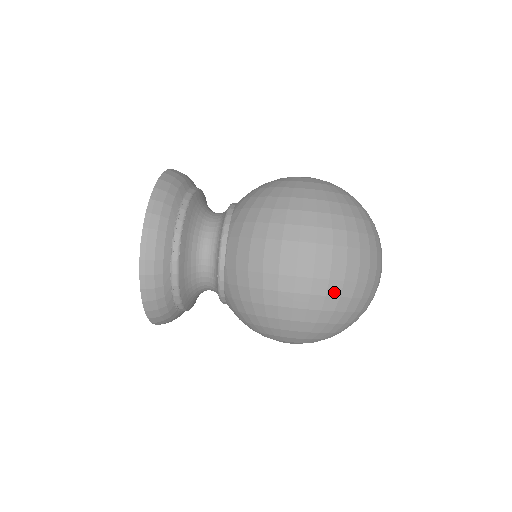
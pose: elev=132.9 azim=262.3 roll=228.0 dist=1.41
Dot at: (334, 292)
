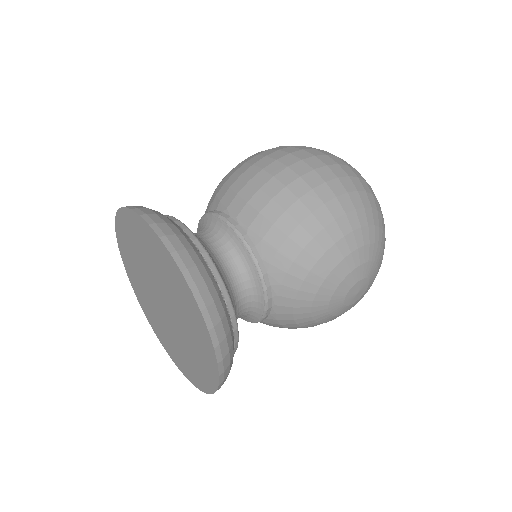
Dot at: (351, 174)
